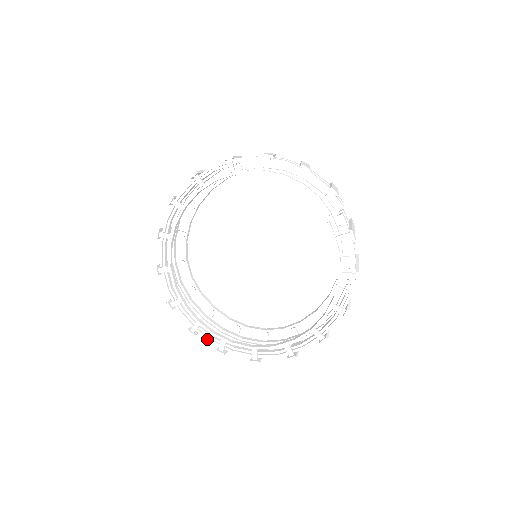
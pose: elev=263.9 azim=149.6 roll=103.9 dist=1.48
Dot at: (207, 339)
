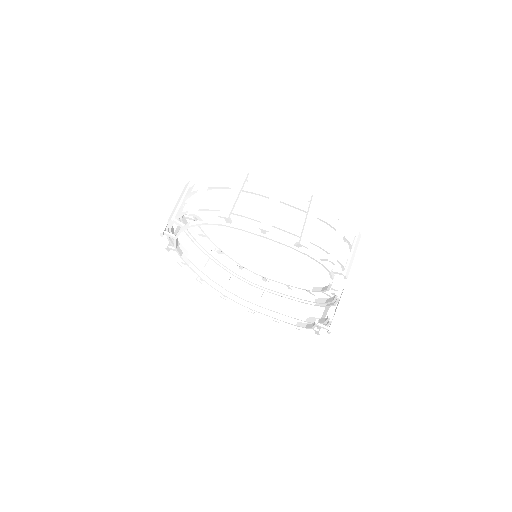
Dot at: occluded
